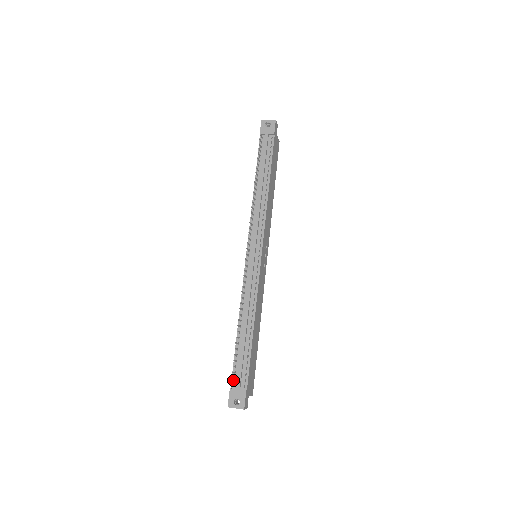
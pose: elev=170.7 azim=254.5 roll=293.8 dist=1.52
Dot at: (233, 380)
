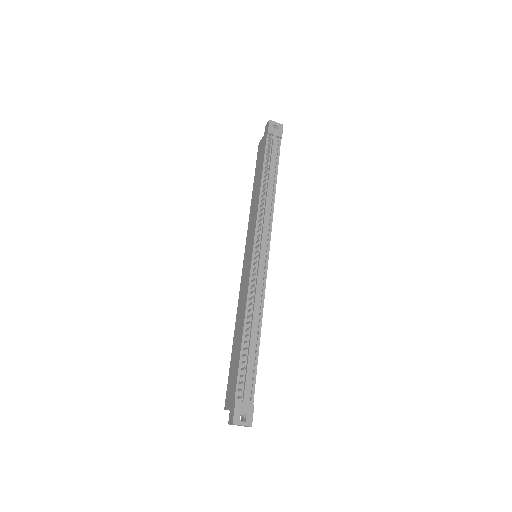
Dot at: (238, 392)
